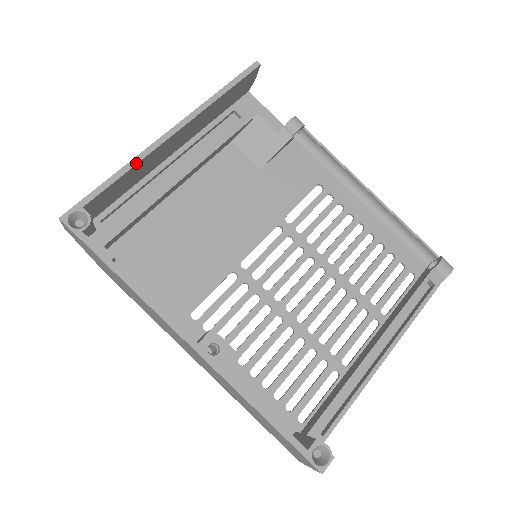
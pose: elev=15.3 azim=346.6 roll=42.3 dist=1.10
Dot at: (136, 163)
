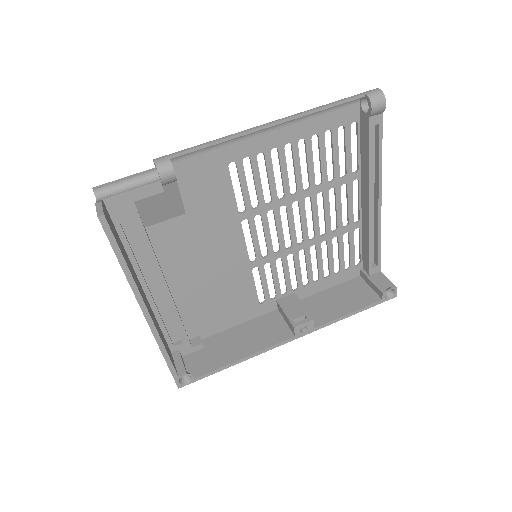
Dot at: (162, 344)
